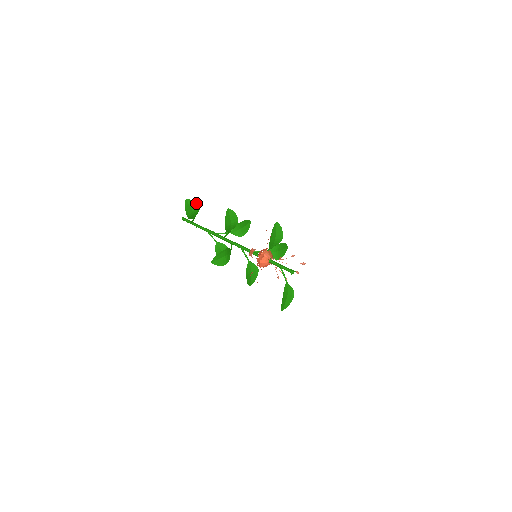
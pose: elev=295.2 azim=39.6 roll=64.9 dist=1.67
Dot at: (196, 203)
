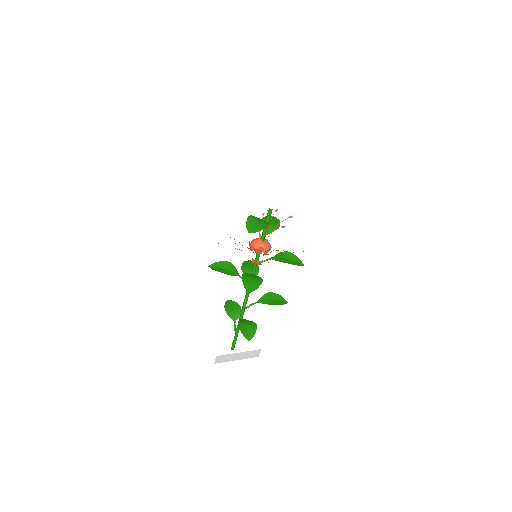
Dot at: (239, 305)
